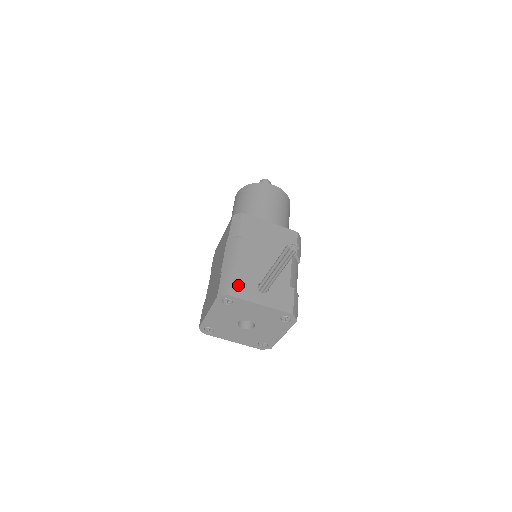
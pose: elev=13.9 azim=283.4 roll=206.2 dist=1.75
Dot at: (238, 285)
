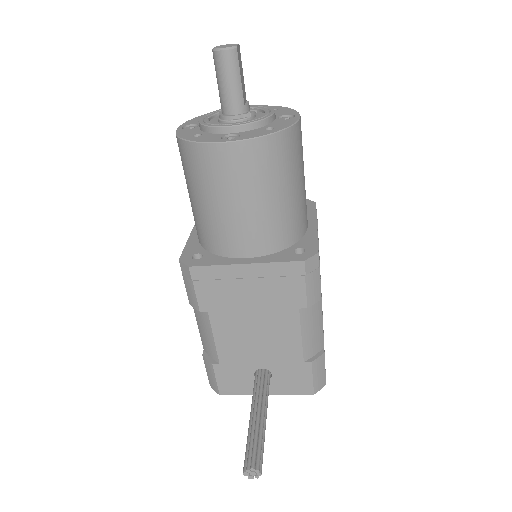
Dot at: (227, 381)
